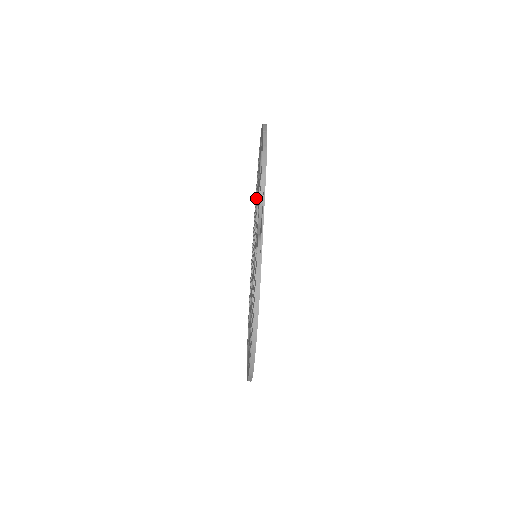
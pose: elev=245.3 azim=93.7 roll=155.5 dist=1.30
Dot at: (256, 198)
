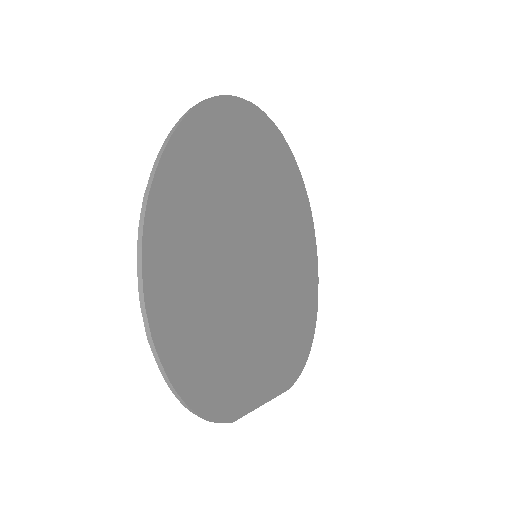
Dot at: (198, 225)
